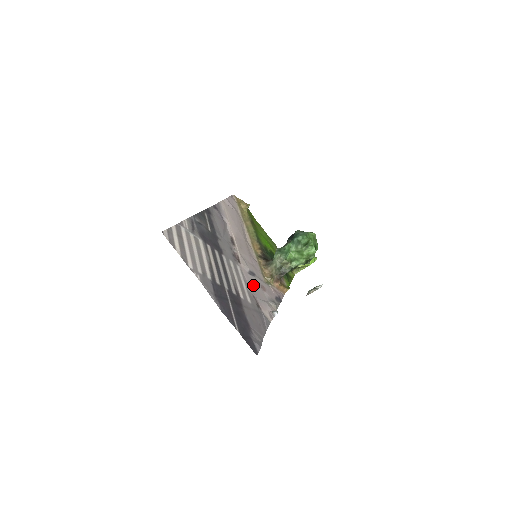
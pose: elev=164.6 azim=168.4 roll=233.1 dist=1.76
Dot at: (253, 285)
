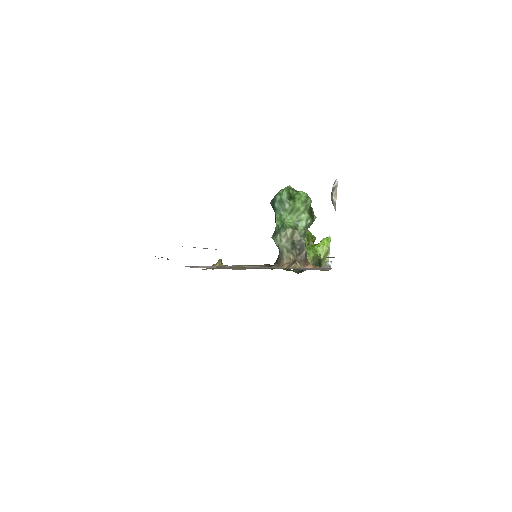
Dot at: occluded
